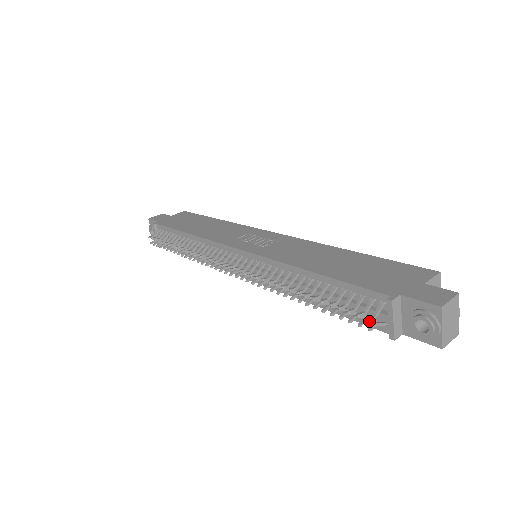
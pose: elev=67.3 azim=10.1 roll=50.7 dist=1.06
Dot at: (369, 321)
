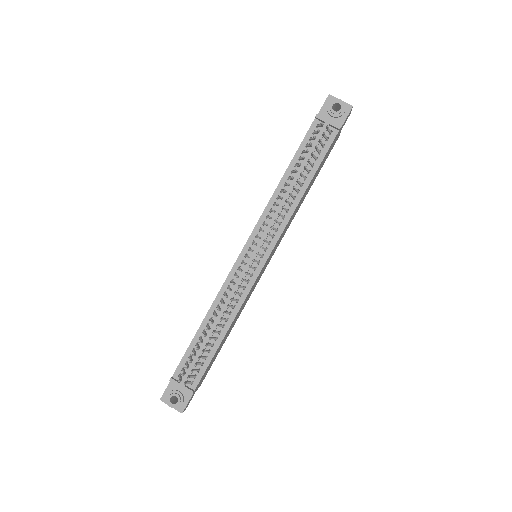
Dot at: (325, 136)
